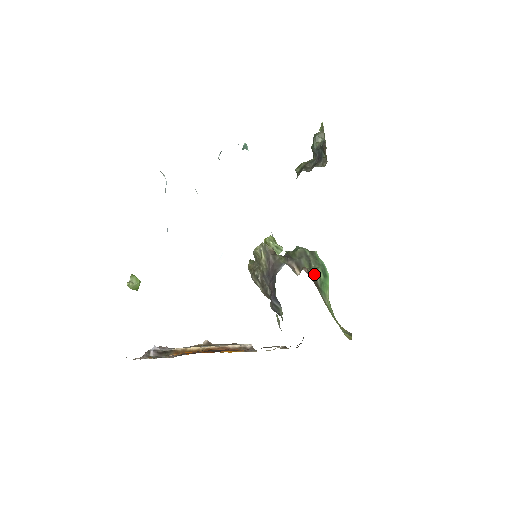
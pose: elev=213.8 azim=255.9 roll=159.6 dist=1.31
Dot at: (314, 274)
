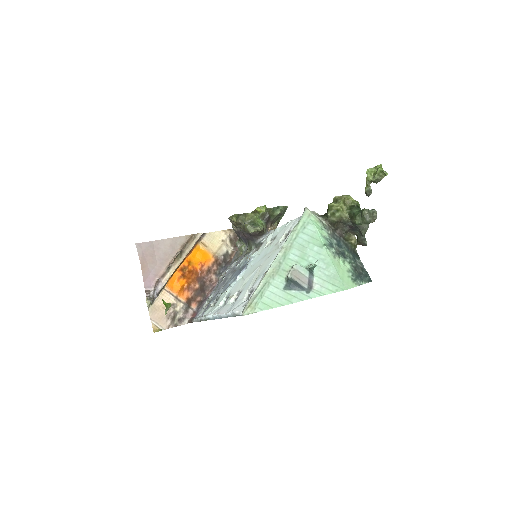
Dot at: occluded
